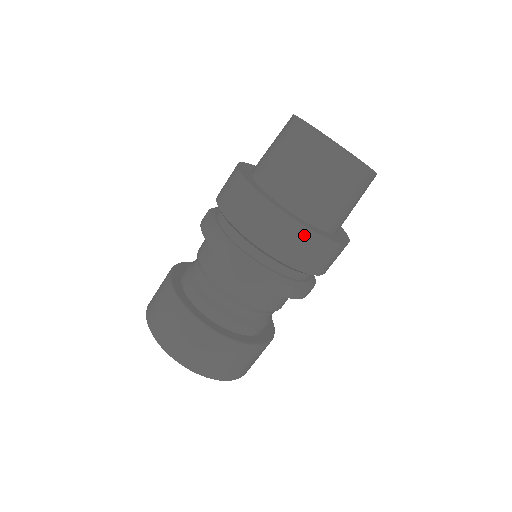
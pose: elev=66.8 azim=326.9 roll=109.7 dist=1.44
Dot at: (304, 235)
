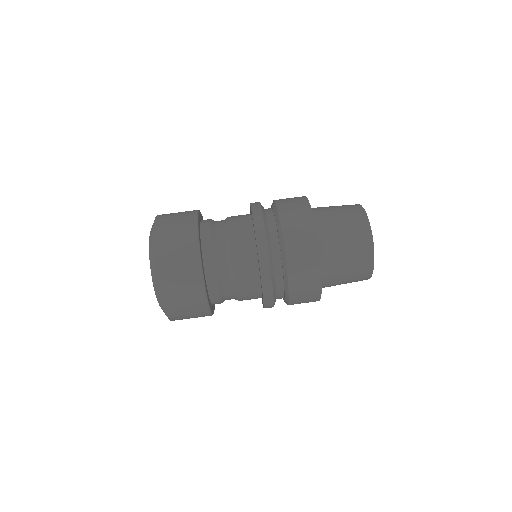
Dot at: (316, 284)
